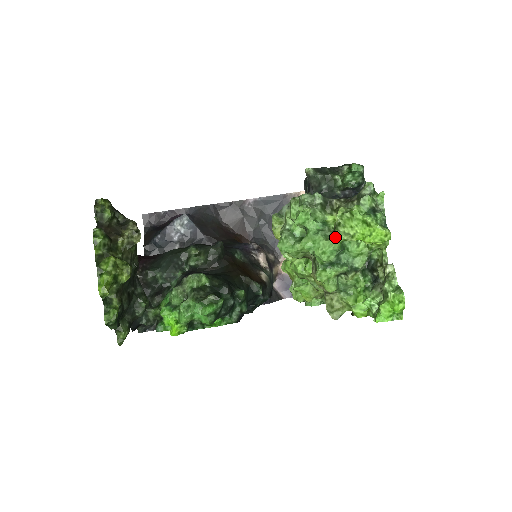
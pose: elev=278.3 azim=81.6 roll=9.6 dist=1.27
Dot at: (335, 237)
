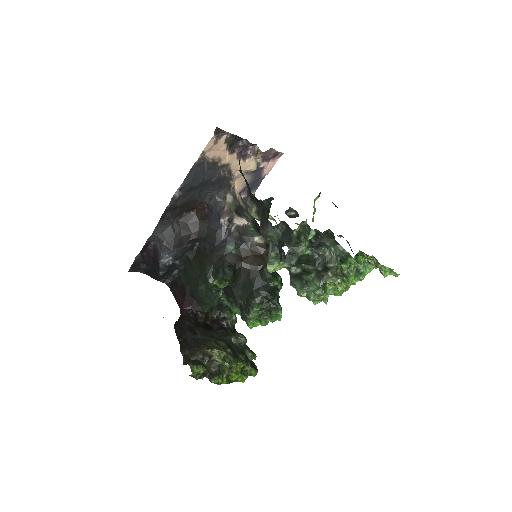
Dot at: occluded
